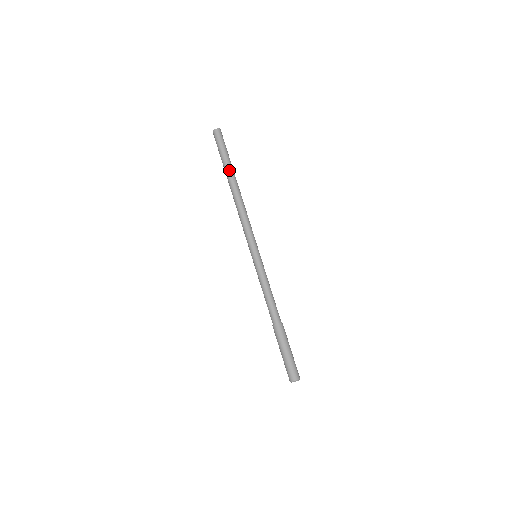
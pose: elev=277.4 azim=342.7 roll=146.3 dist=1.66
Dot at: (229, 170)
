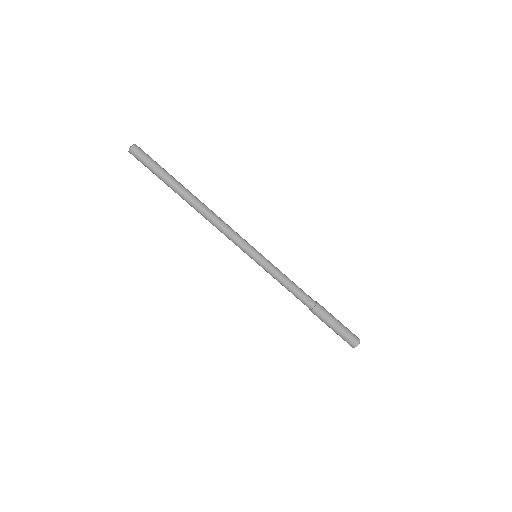
Dot at: (177, 184)
